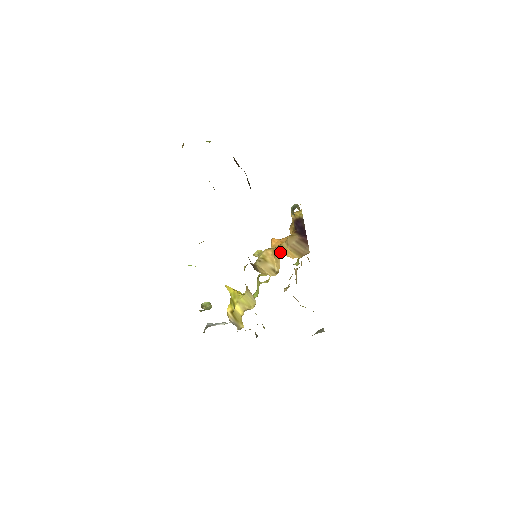
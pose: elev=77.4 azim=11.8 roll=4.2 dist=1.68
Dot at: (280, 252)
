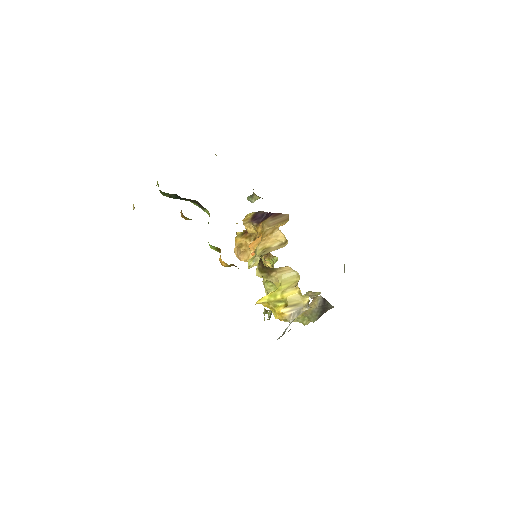
Dot at: (272, 231)
